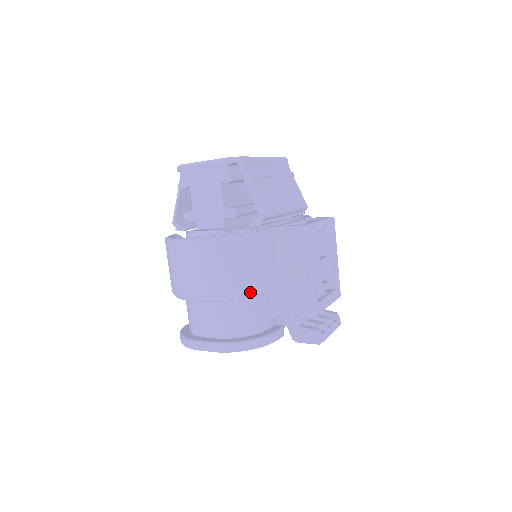
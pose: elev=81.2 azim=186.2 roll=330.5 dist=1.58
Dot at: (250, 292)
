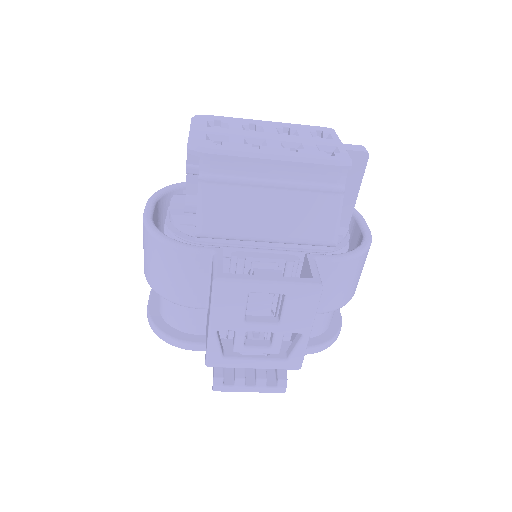
Dot at: (162, 294)
